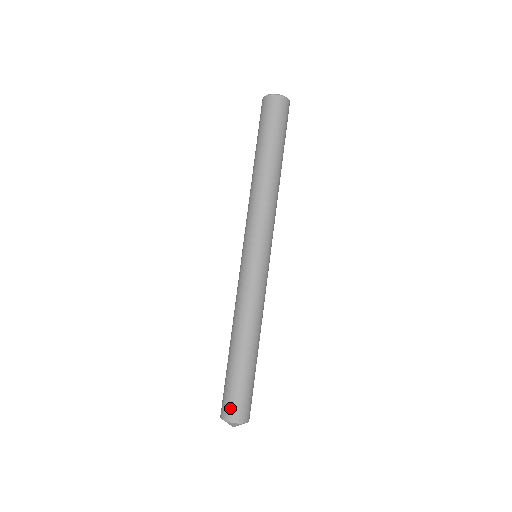
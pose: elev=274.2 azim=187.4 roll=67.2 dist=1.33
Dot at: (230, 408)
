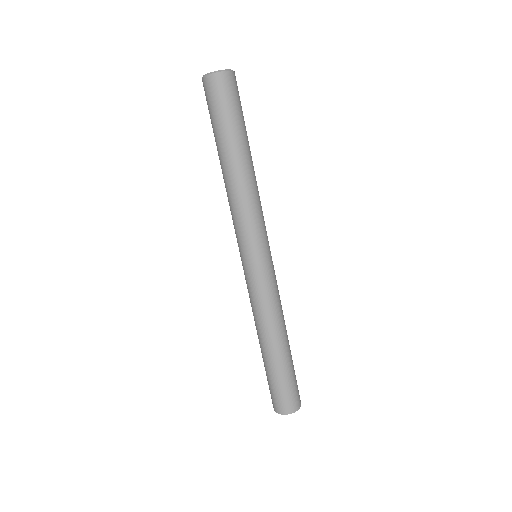
Dot at: (275, 402)
